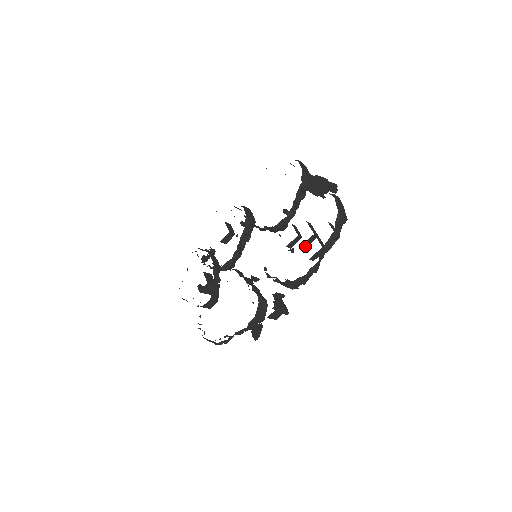
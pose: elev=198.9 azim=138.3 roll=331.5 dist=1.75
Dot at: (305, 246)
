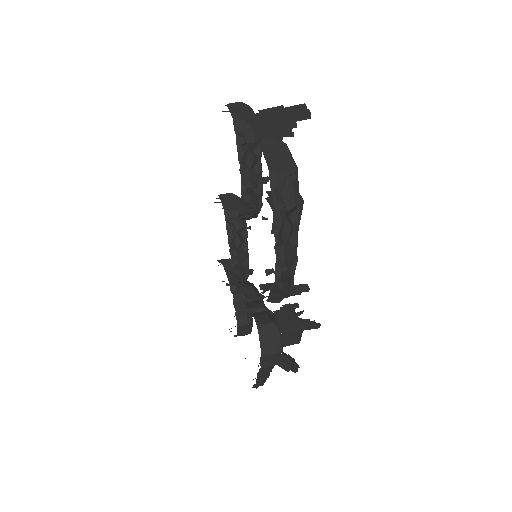
Dot at: occluded
